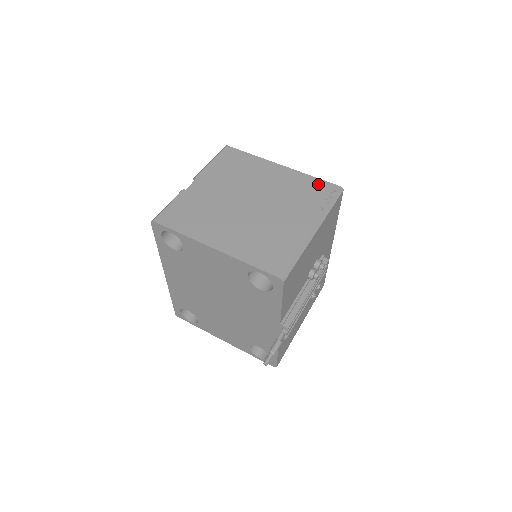
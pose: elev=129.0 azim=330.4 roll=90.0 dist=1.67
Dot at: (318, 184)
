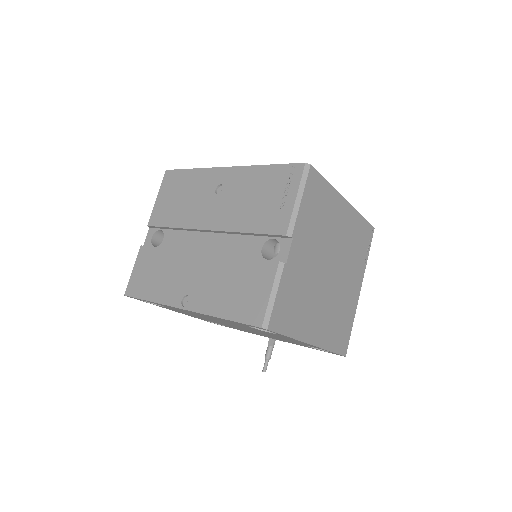
Dot at: (365, 228)
